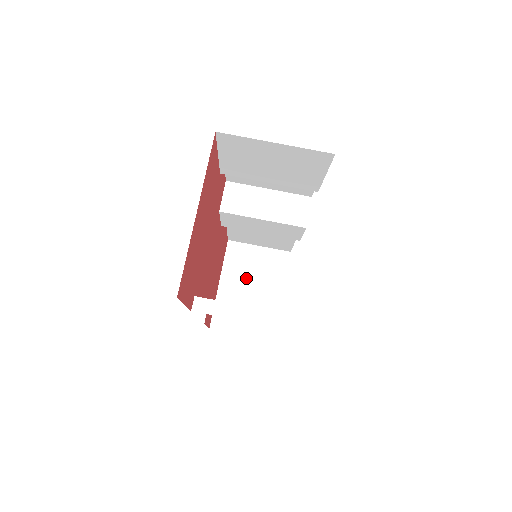
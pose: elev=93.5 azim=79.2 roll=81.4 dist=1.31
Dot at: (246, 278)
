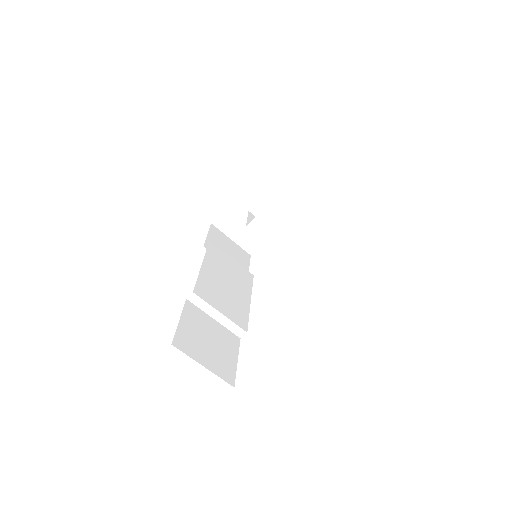
Dot at: occluded
